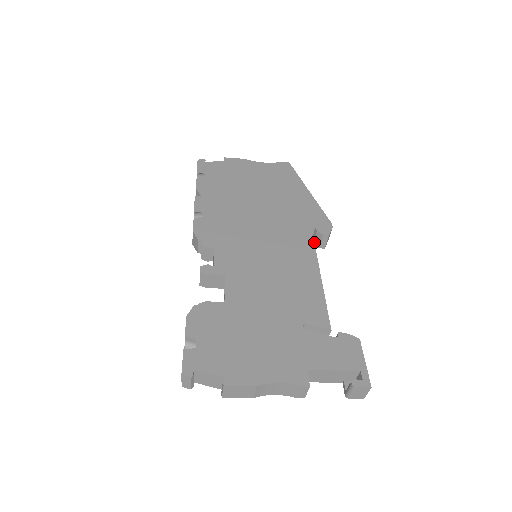
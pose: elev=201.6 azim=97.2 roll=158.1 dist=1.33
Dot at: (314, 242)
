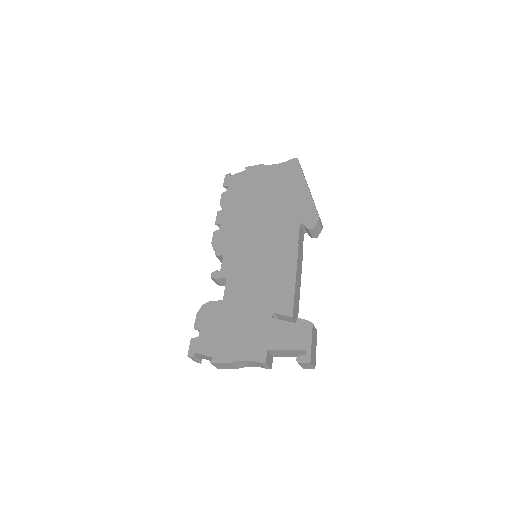
Dot at: (308, 234)
